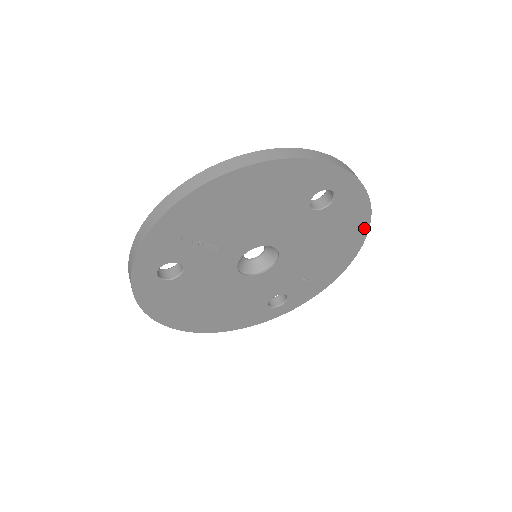
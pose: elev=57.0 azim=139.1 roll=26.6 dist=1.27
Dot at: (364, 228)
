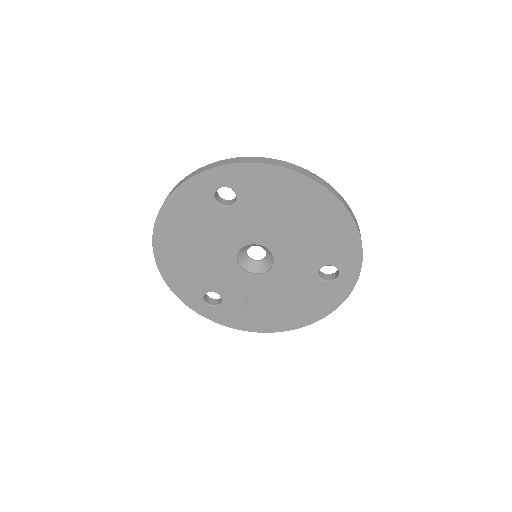
Dot at: (311, 320)
